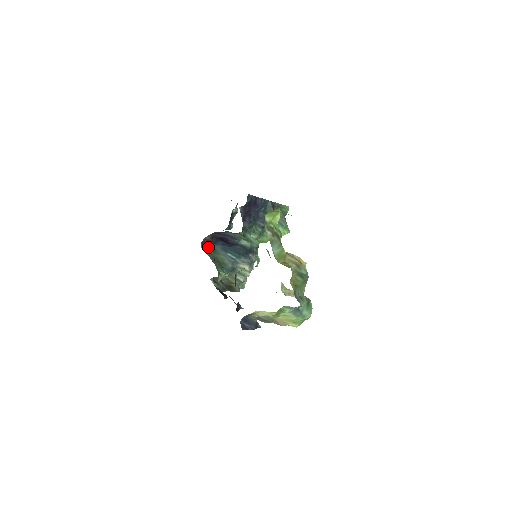
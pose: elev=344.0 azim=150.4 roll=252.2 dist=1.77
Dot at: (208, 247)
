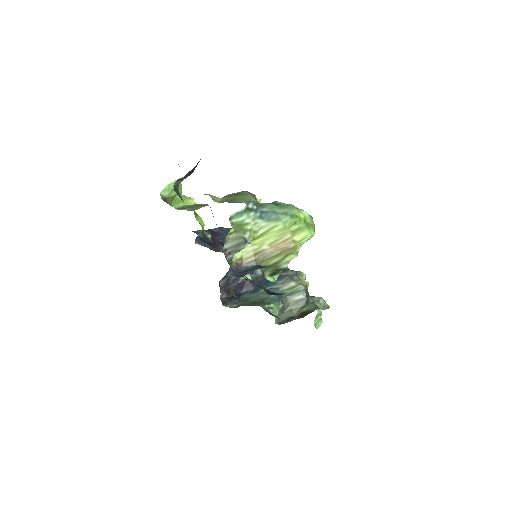
Dot at: (235, 303)
